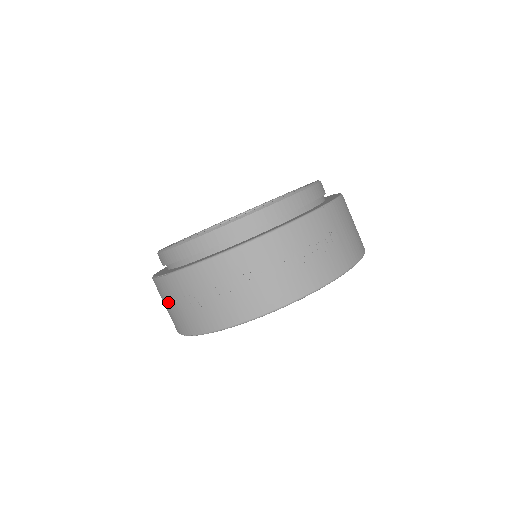
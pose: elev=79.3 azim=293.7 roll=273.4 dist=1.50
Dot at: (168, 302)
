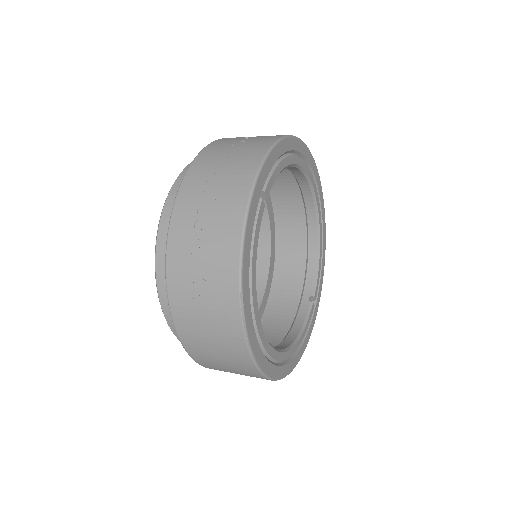
Dot at: (199, 319)
